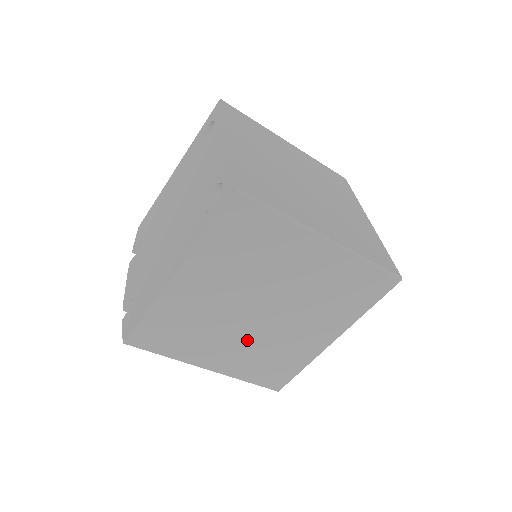
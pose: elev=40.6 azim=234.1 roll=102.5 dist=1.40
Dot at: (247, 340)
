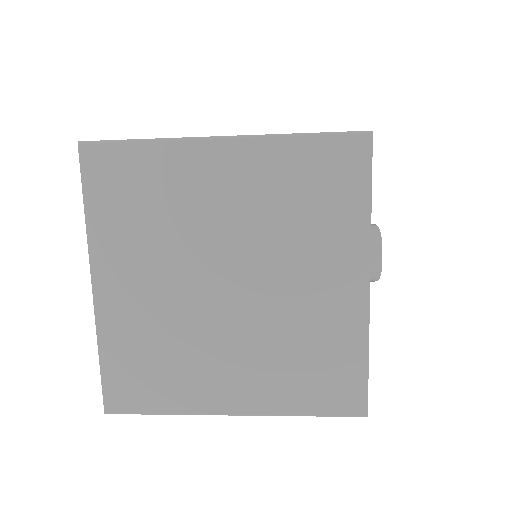
Dot at: occluded
